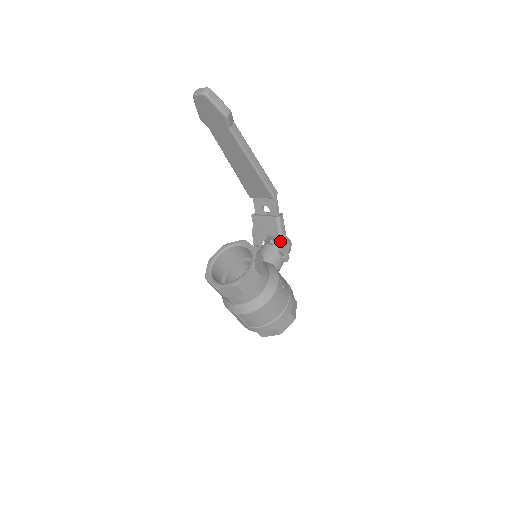
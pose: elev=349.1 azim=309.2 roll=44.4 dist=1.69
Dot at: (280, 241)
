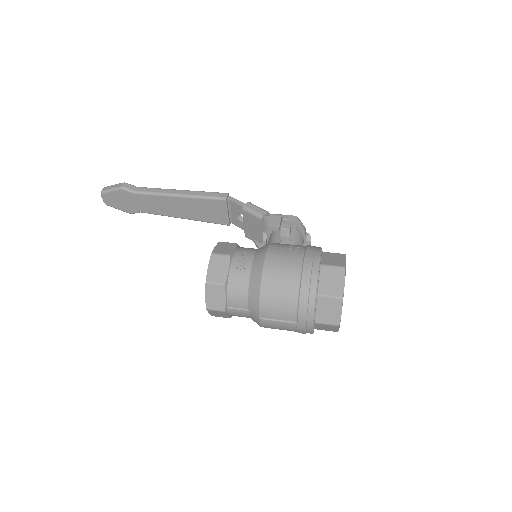
Dot at: occluded
